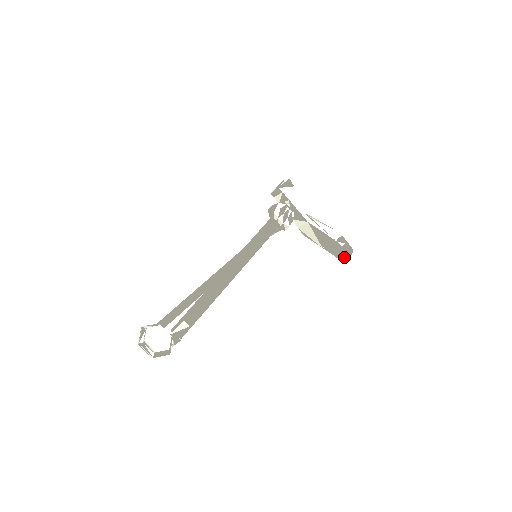
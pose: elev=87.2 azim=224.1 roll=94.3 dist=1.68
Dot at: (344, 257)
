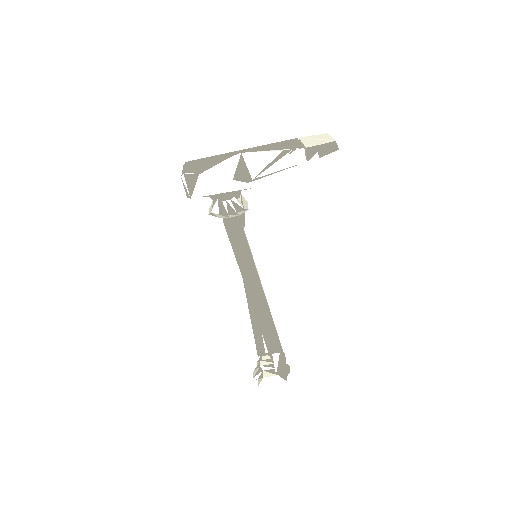
Dot at: occluded
